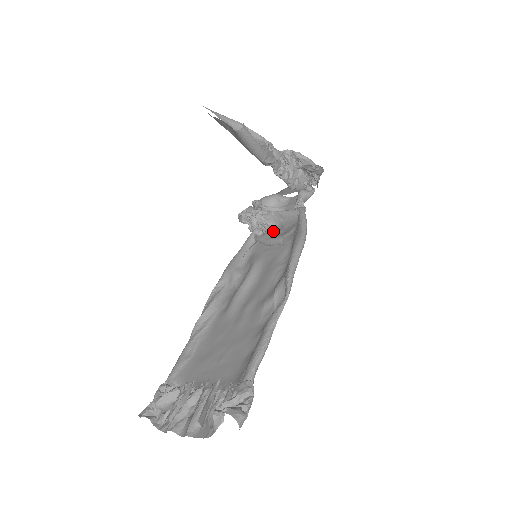
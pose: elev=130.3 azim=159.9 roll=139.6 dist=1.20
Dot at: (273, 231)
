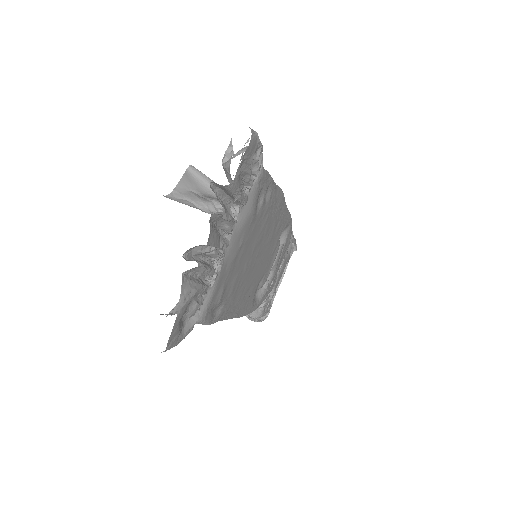
Dot at: occluded
